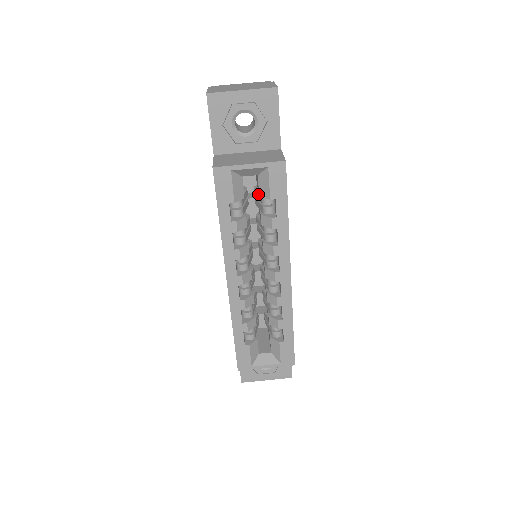
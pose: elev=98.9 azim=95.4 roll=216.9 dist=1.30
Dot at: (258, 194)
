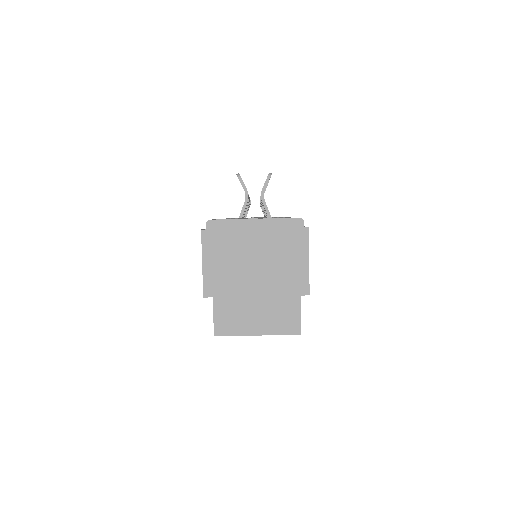
Dot at: occluded
